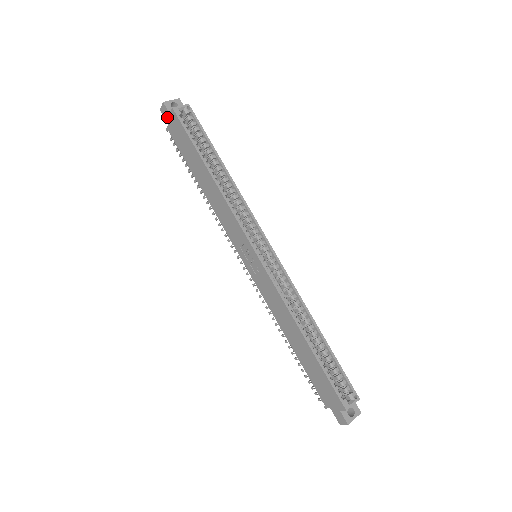
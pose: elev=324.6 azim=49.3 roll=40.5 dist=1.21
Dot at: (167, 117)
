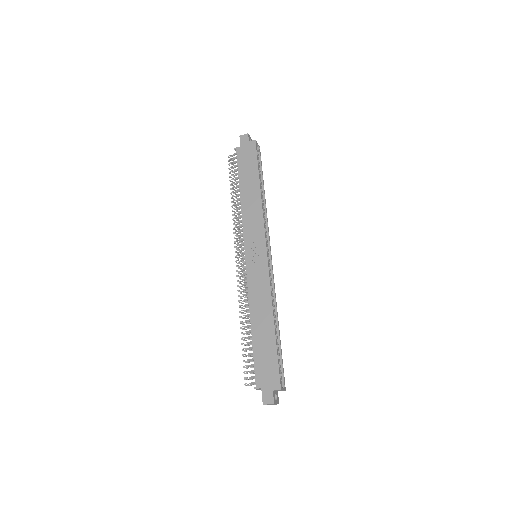
Dot at: (244, 142)
